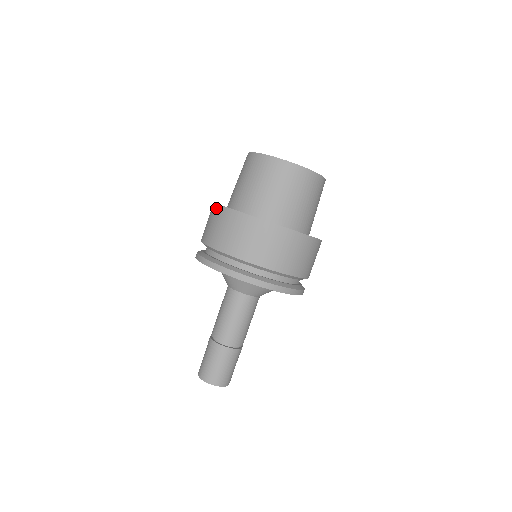
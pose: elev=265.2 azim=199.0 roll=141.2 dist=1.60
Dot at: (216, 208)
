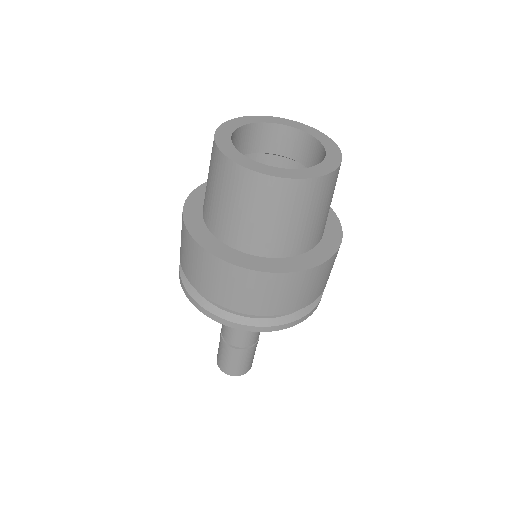
Dot at: occluded
